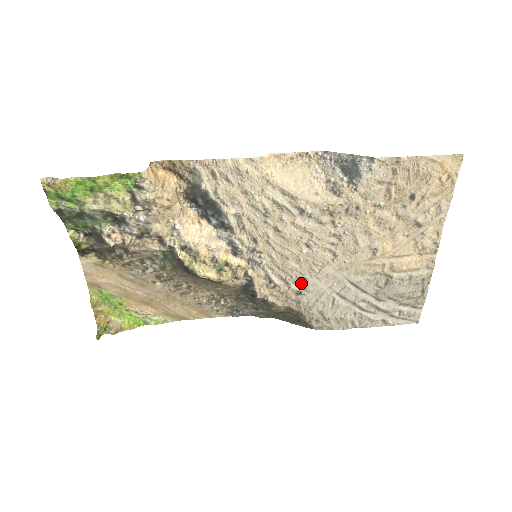
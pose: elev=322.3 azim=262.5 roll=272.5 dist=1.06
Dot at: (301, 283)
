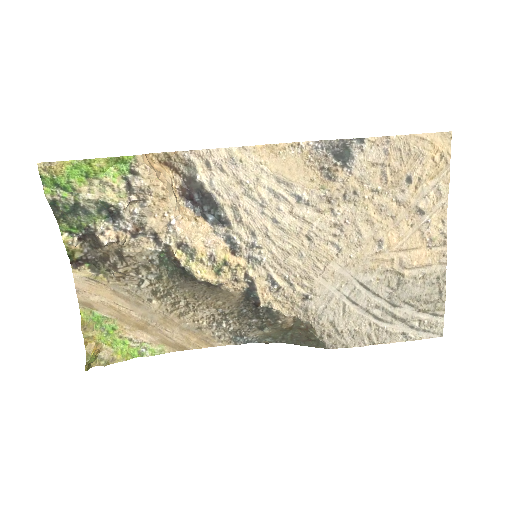
Dot at: (306, 284)
